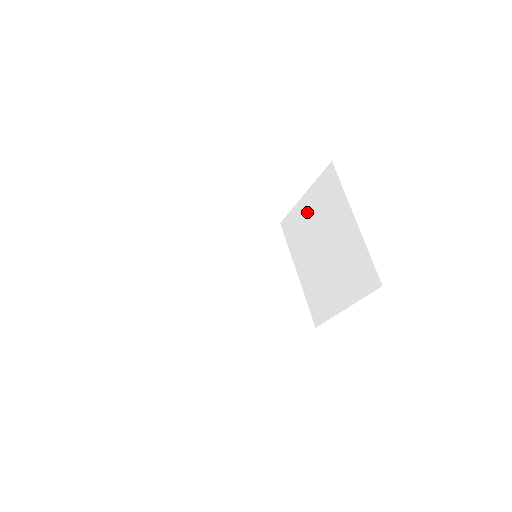
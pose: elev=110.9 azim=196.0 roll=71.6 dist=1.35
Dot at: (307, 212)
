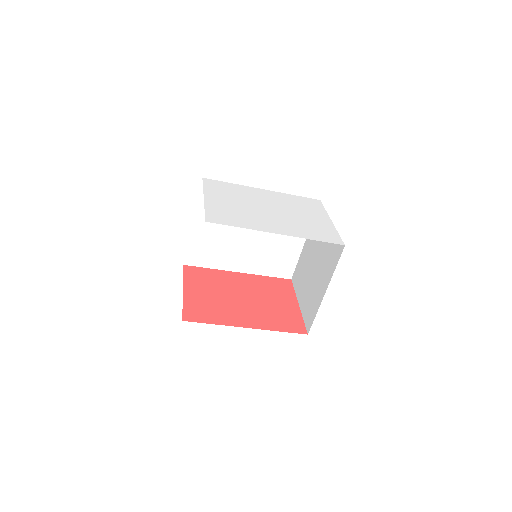
Dot at: occluded
